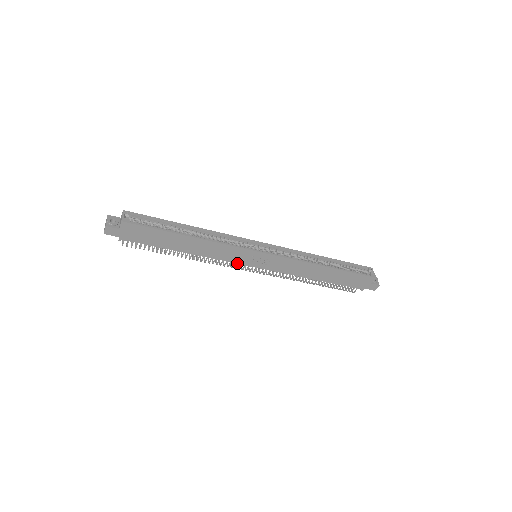
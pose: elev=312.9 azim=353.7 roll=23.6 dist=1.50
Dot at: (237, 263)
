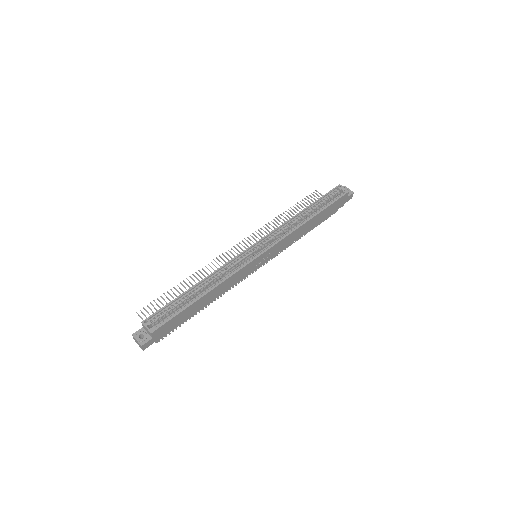
Dot at: occluded
